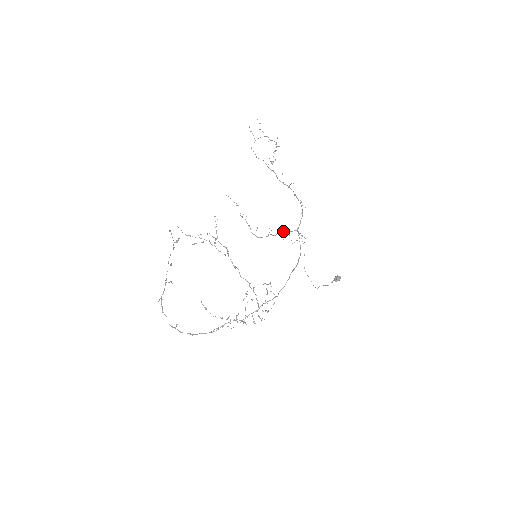
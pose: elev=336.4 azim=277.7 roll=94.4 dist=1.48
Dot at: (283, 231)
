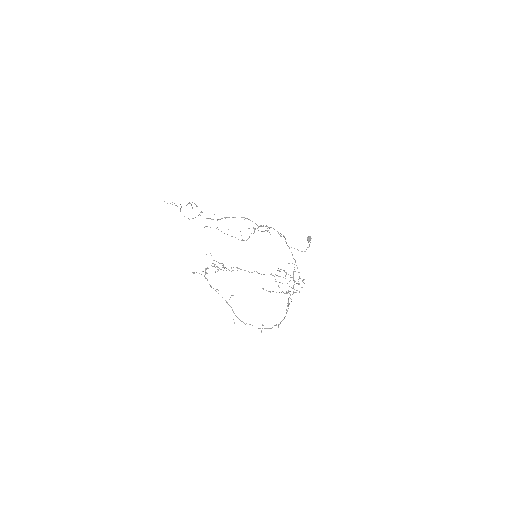
Dot at: (255, 228)
